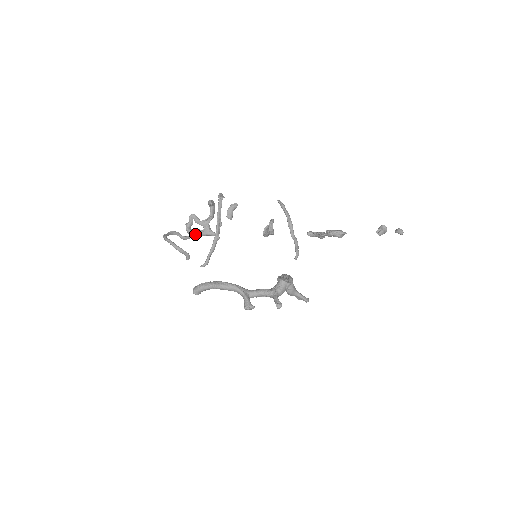
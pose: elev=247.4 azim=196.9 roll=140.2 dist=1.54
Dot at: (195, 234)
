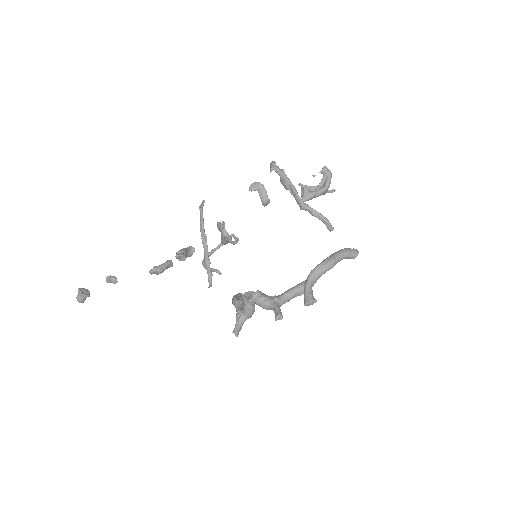
Dot at: (223, 243)
